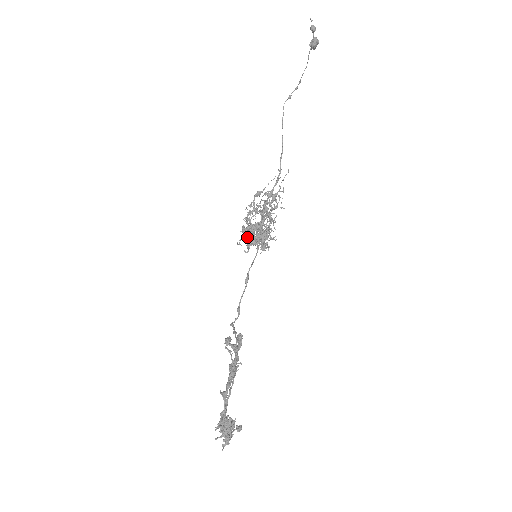
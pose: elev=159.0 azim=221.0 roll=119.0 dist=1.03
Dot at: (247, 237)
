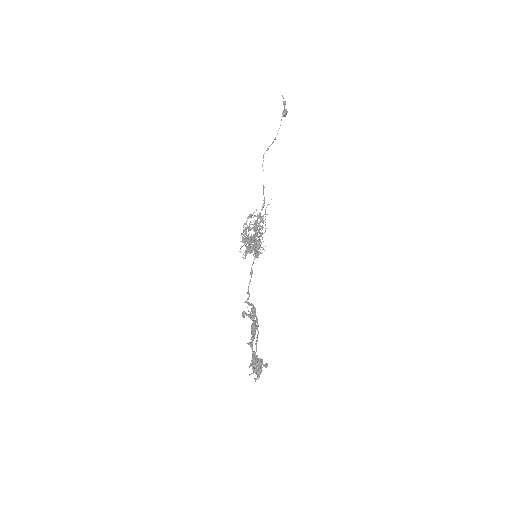
Dot at: (245, 246)
